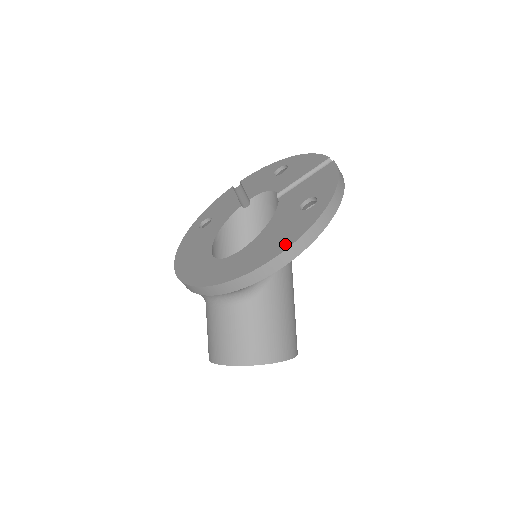
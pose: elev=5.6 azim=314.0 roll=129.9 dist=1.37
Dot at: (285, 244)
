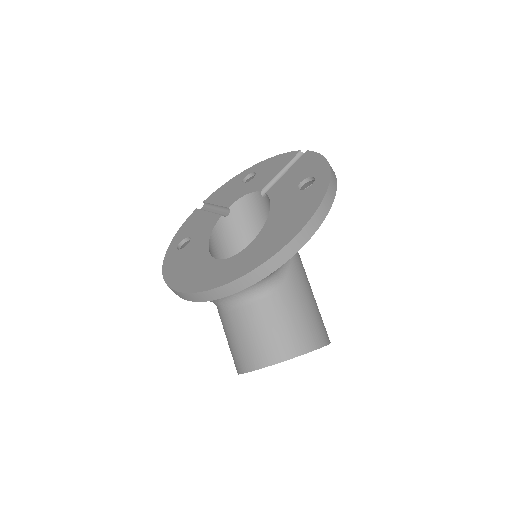
Dot at: (306, 216)
